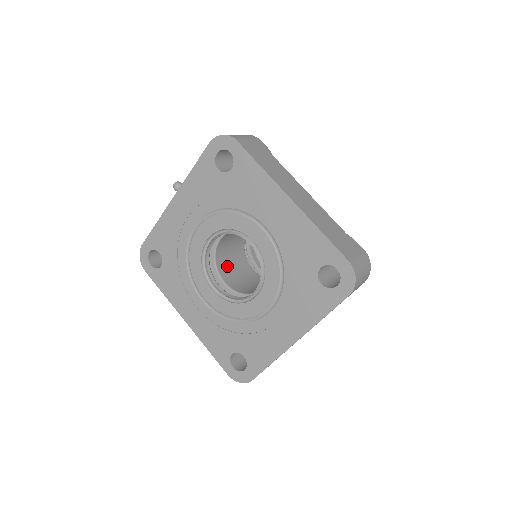
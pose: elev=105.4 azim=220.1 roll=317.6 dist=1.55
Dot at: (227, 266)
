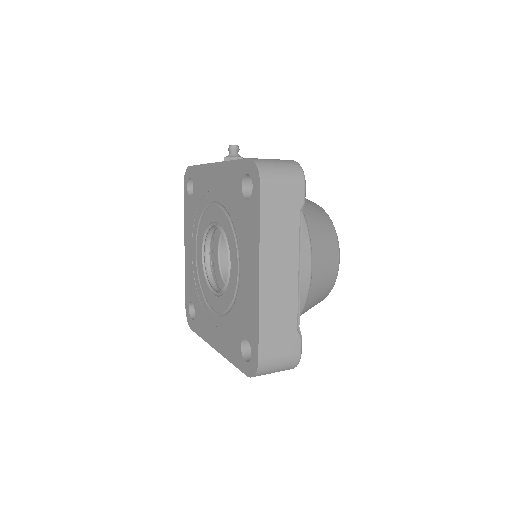
Dot at: occluded
